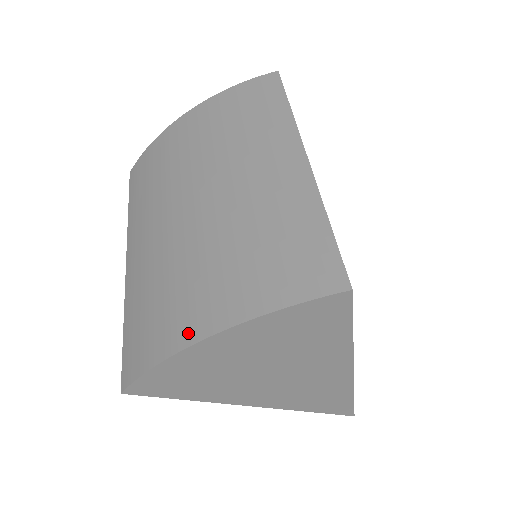
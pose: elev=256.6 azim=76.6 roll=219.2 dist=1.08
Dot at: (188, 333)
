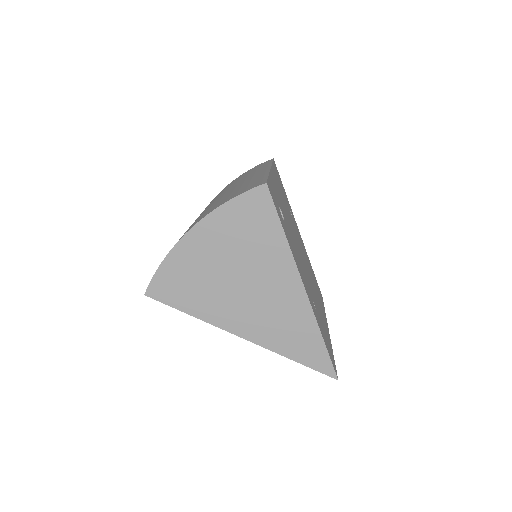
Dot at: occluded
